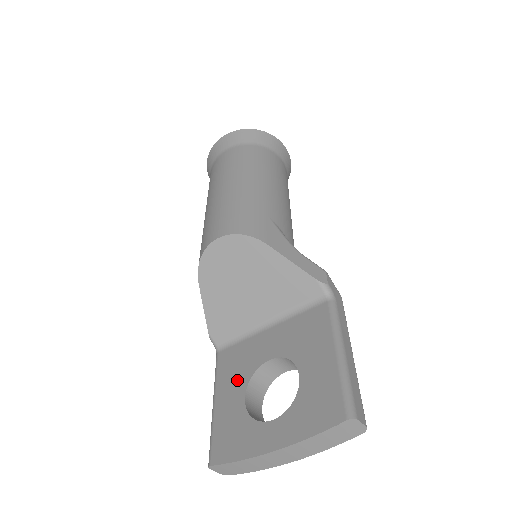
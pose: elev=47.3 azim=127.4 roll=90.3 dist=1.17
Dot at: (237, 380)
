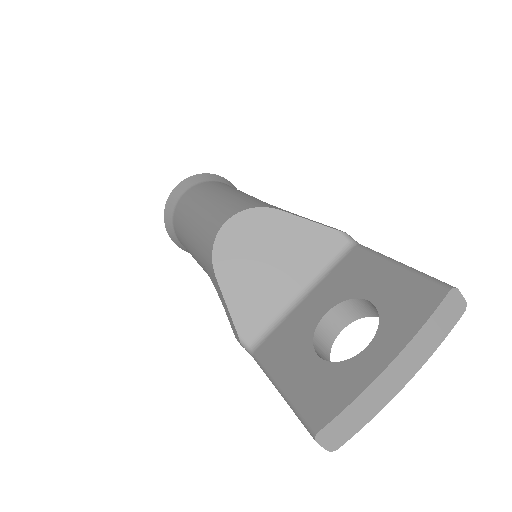
Dot at: (297, 351)
